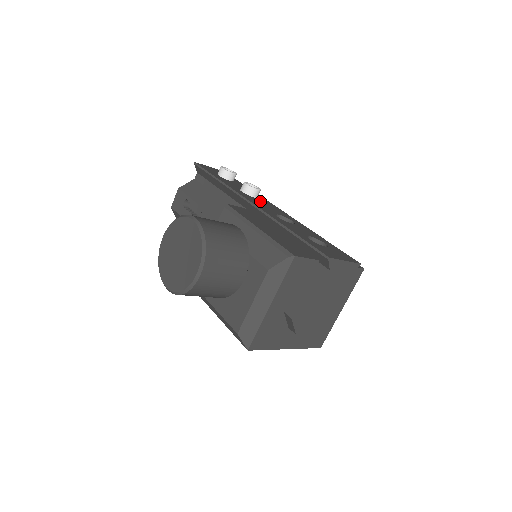
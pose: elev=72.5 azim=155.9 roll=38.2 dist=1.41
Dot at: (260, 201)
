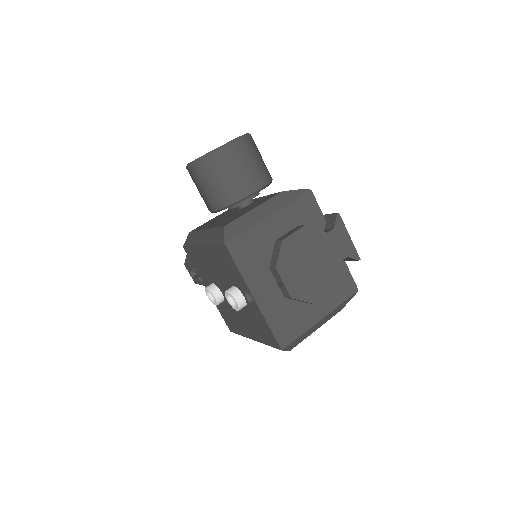
Dot at: occluded
